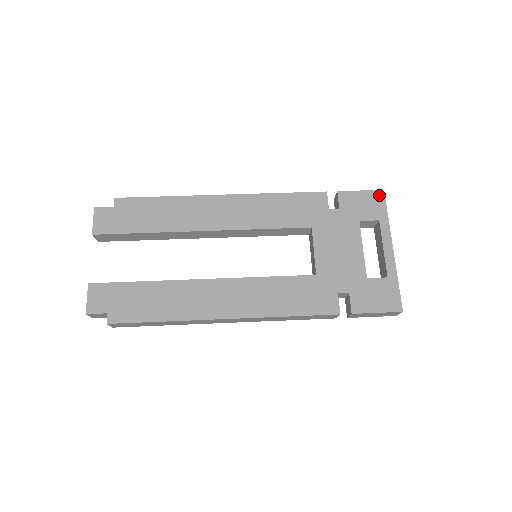
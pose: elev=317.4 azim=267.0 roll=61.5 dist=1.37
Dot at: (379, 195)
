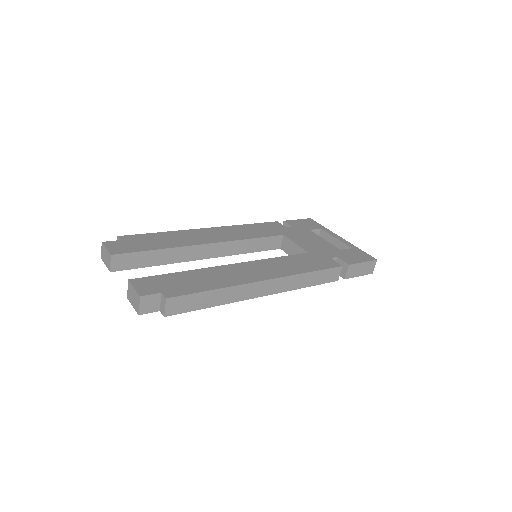
Dot at: (310, 220)
